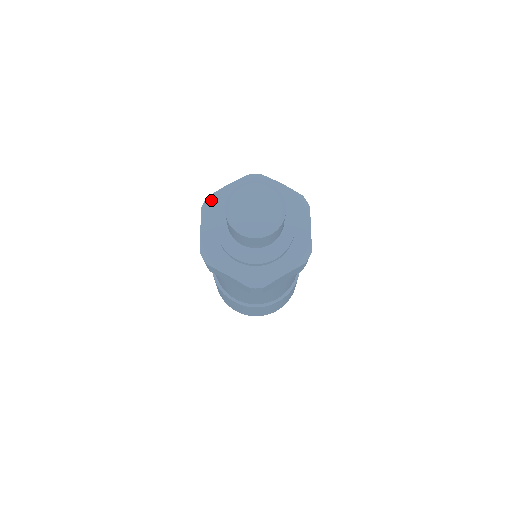
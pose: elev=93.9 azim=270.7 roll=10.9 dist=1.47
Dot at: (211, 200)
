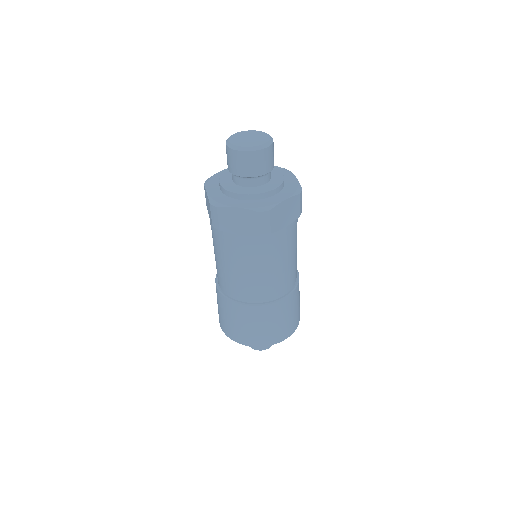
Dot at: (211, 178)
